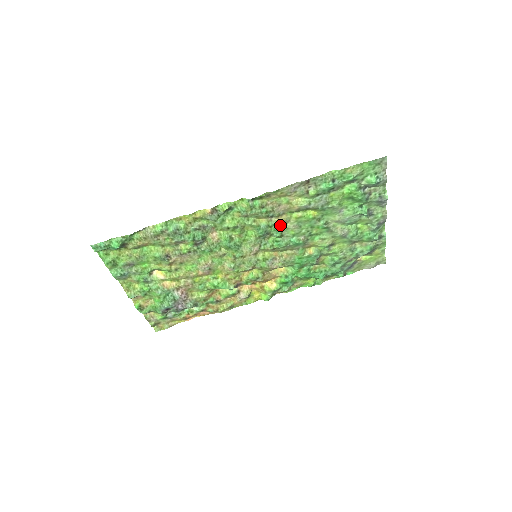
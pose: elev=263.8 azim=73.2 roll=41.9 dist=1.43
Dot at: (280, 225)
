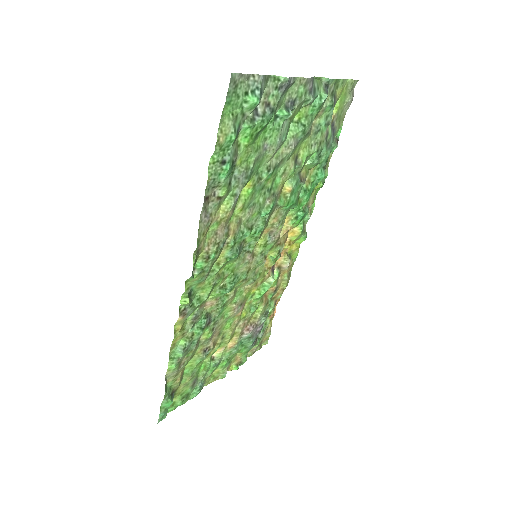
Dot at: (239, 230)
